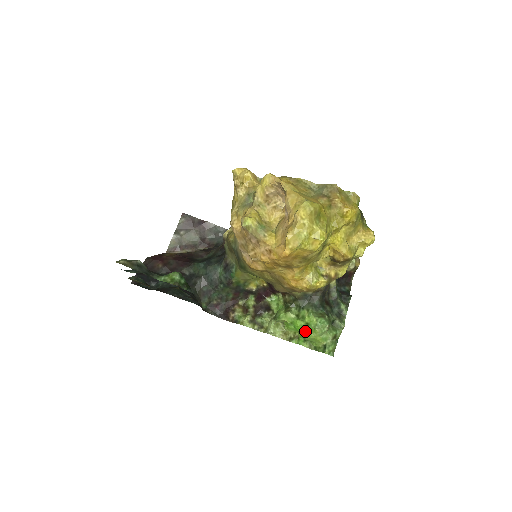
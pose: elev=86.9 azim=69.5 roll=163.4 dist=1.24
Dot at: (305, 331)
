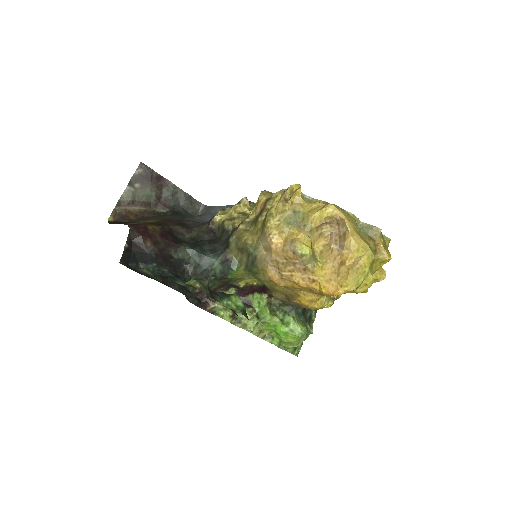
Dot at: (287, 336)
